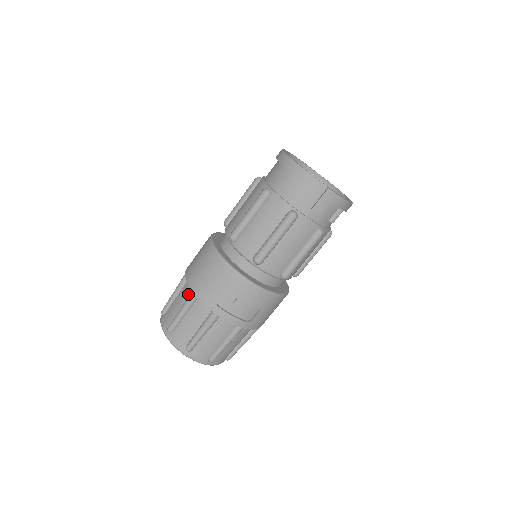
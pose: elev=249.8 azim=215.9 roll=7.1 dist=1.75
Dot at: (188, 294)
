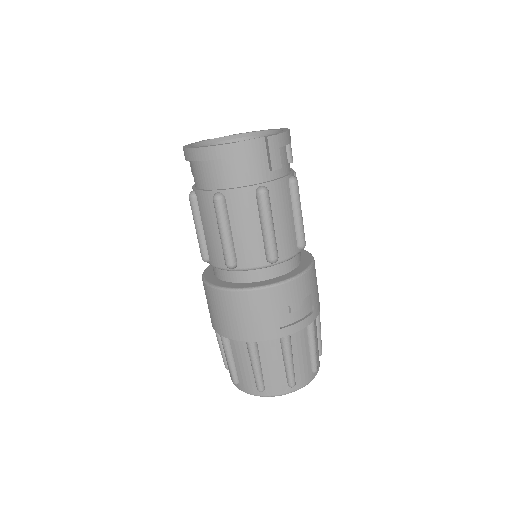
Dot at: (244, 347)
